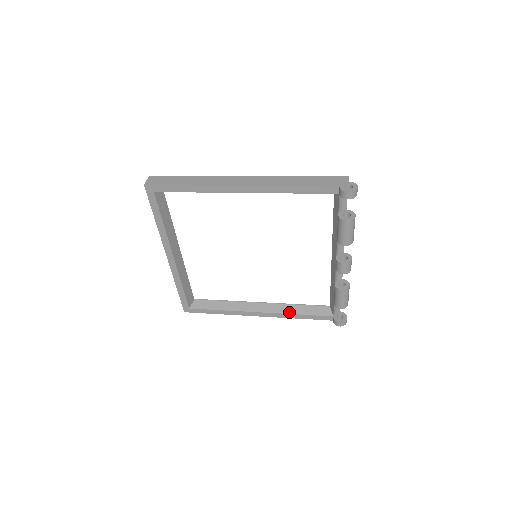
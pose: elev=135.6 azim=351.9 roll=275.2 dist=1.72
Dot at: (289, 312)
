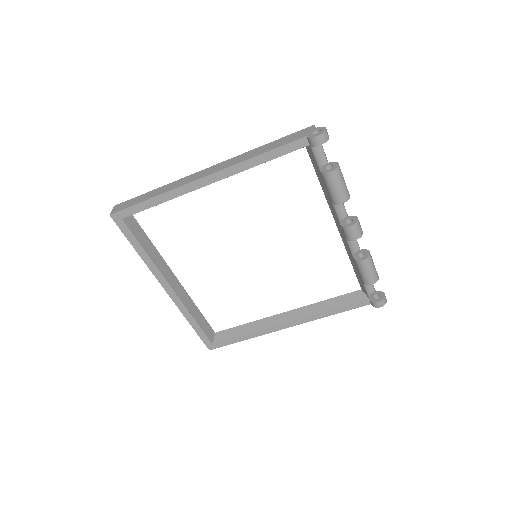
Dot at: (319, 311)
